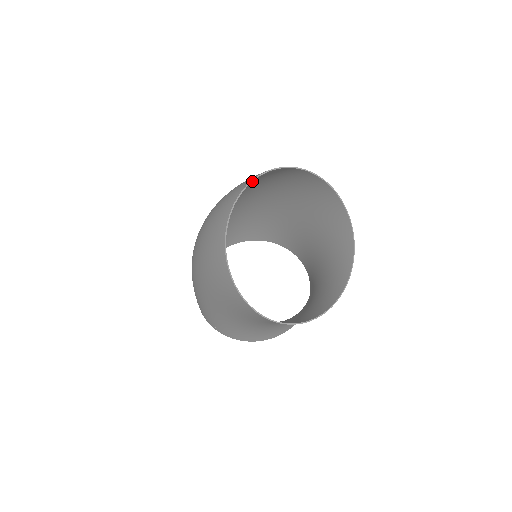
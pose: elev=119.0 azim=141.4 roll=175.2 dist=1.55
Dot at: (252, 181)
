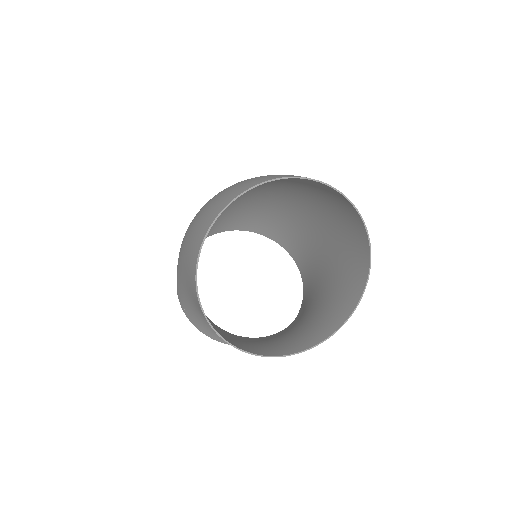
Dot at: occluded
